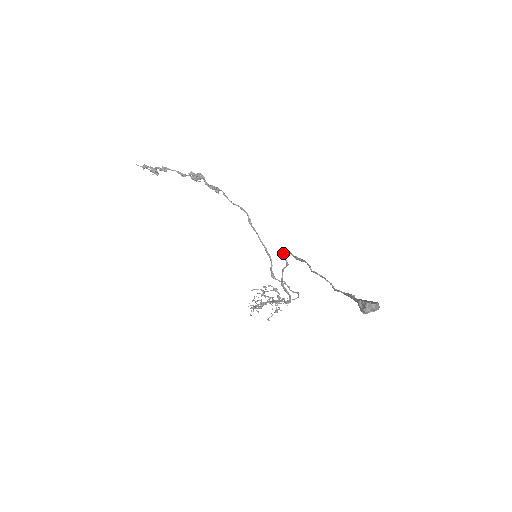
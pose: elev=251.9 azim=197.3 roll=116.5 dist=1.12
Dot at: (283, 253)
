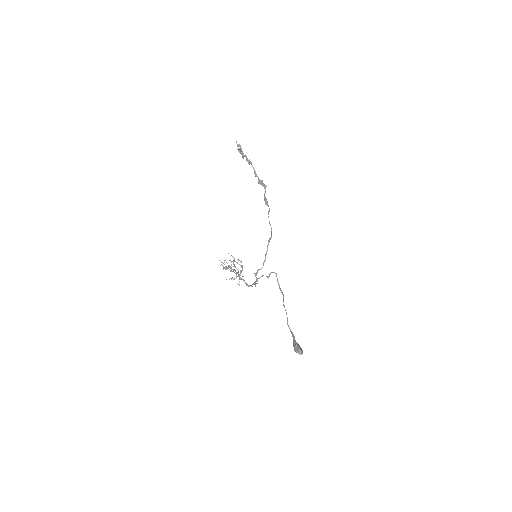
Dot at: (272, 272)
